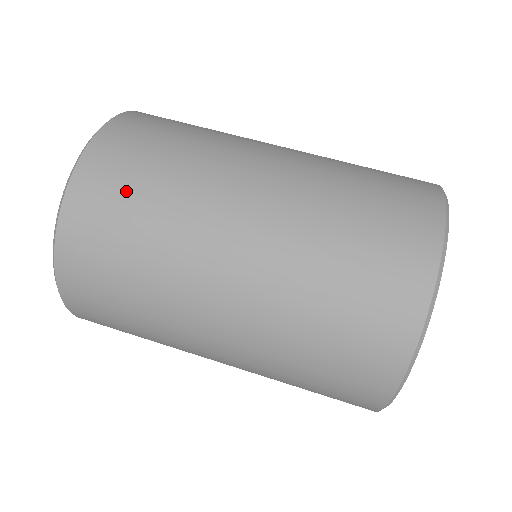
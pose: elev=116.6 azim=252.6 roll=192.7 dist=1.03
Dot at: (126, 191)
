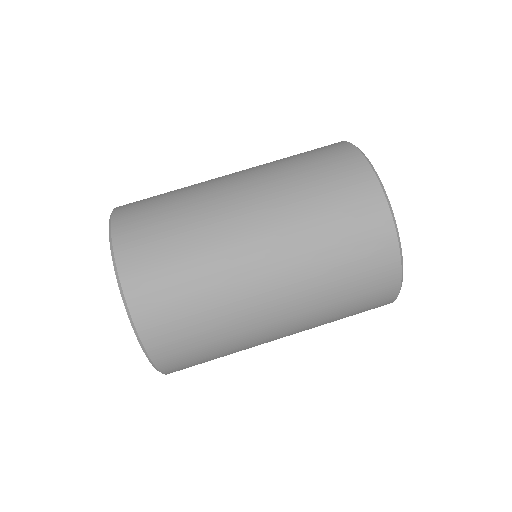
Dot at: (197, 352)
